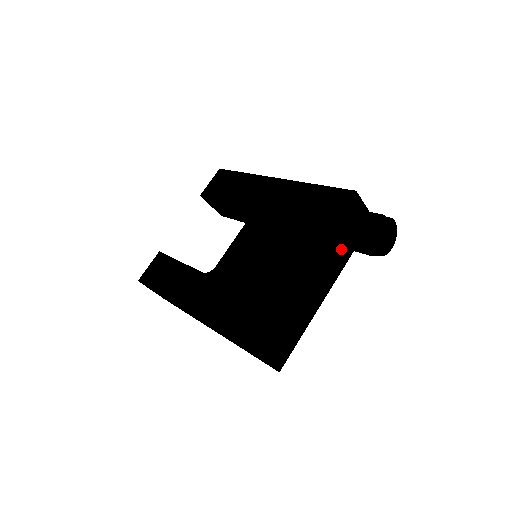
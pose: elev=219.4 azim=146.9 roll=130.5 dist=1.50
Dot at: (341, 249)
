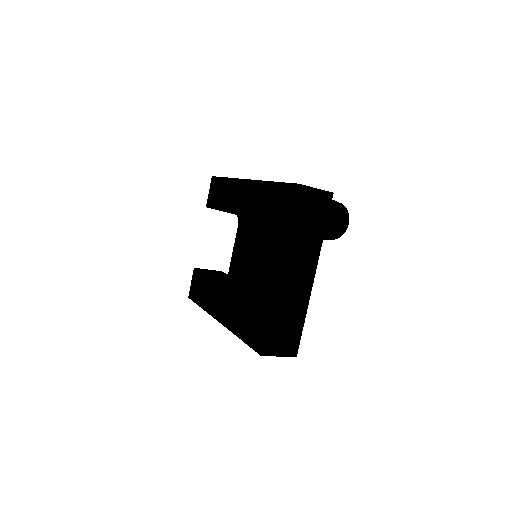
Dot at: (309, 237)
